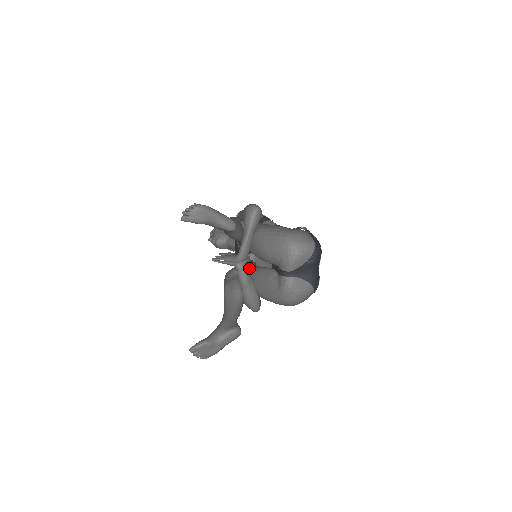
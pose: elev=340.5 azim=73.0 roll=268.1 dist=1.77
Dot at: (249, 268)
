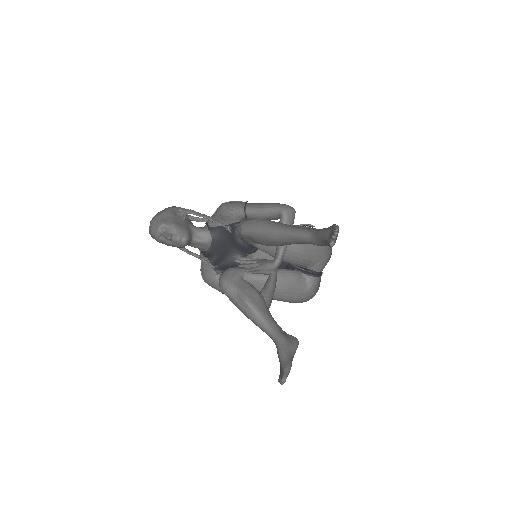
Dot at: occluded
